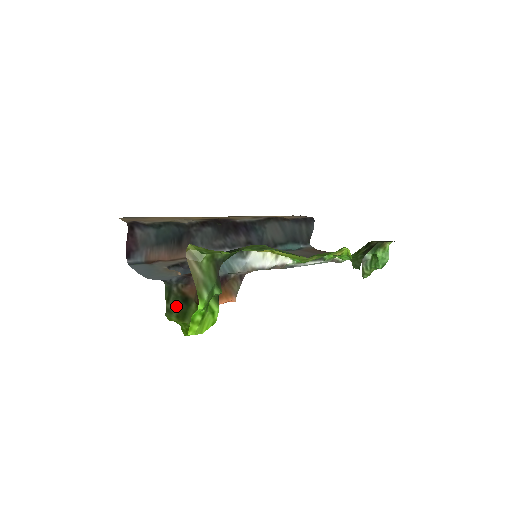
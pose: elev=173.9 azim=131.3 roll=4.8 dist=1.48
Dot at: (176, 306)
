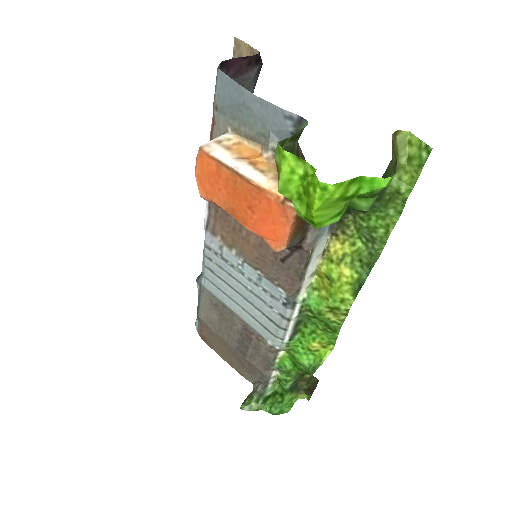
Dot at: occluded
